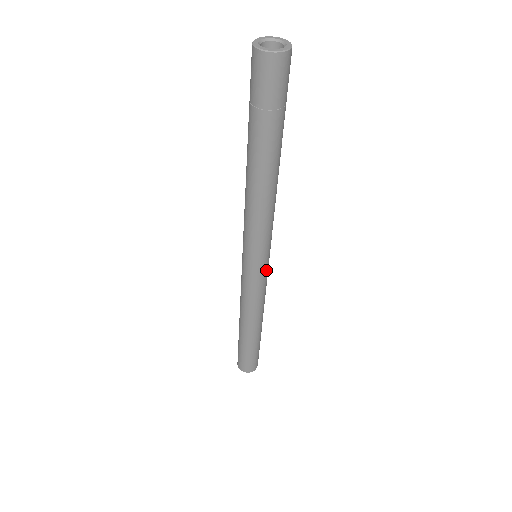
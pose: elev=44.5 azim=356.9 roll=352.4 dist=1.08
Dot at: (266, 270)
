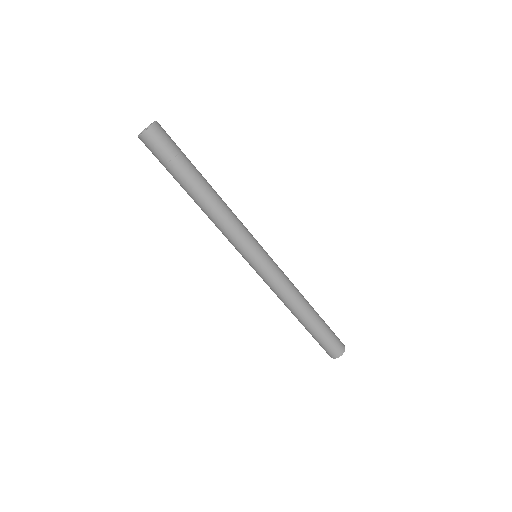
Dot at: (266, 264)
